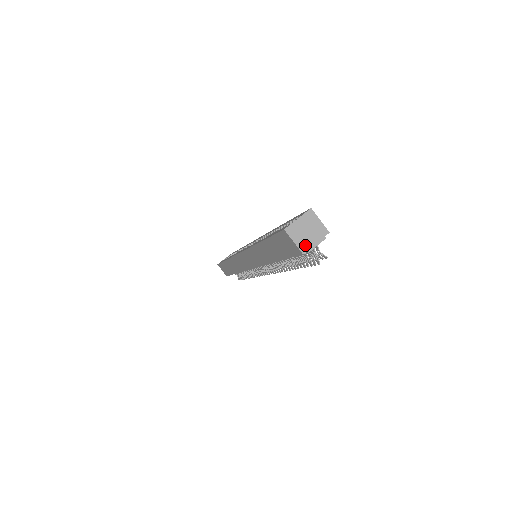
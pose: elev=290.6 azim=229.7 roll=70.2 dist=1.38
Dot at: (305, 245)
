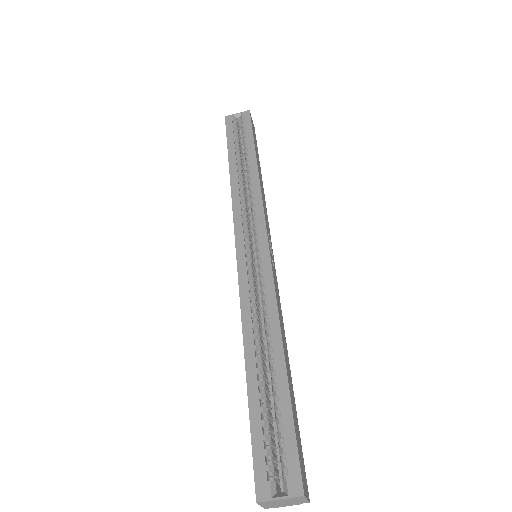
Dot at: (273, 506)
